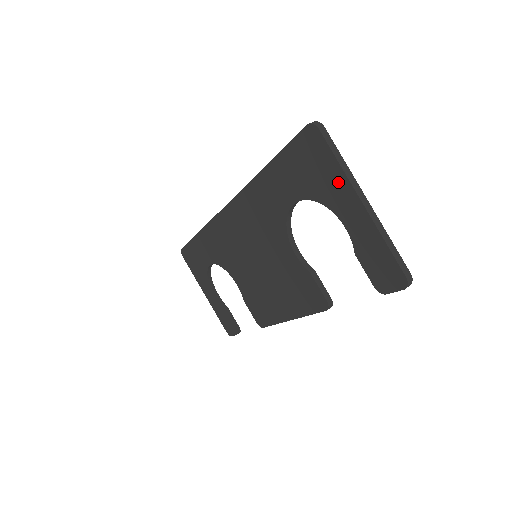
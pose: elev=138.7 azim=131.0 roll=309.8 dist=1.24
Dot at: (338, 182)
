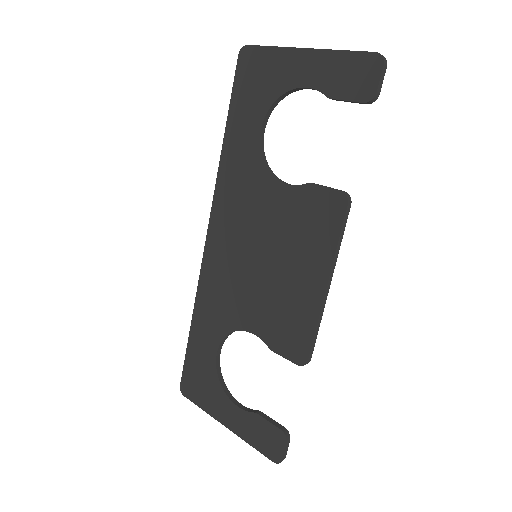
Dot at: (280, 60)
